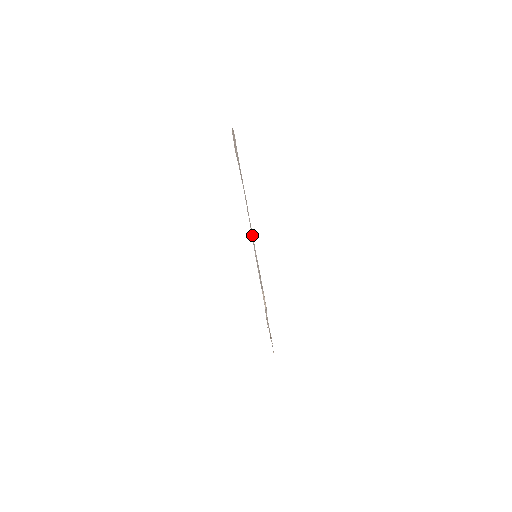
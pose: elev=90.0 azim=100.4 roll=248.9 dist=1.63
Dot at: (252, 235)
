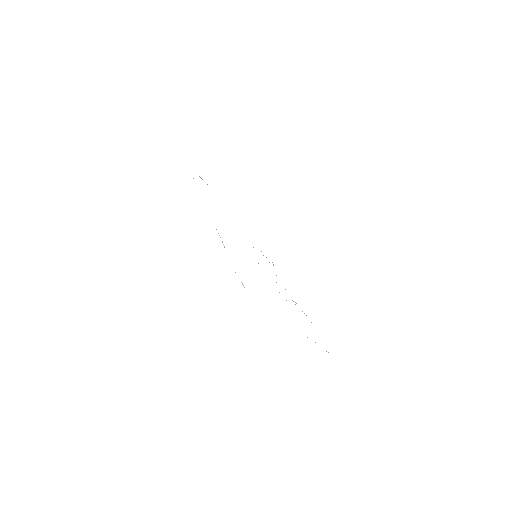
Dot at: occluded
